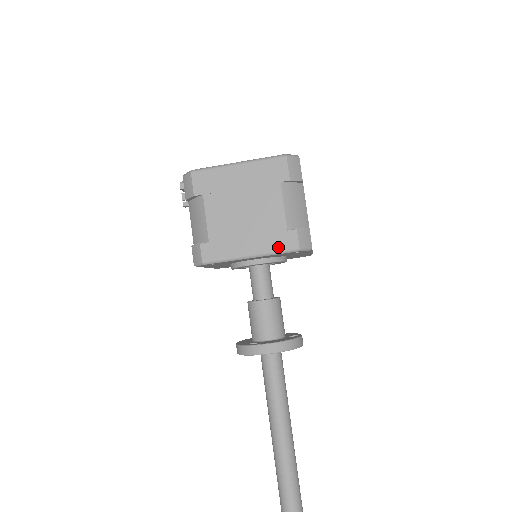
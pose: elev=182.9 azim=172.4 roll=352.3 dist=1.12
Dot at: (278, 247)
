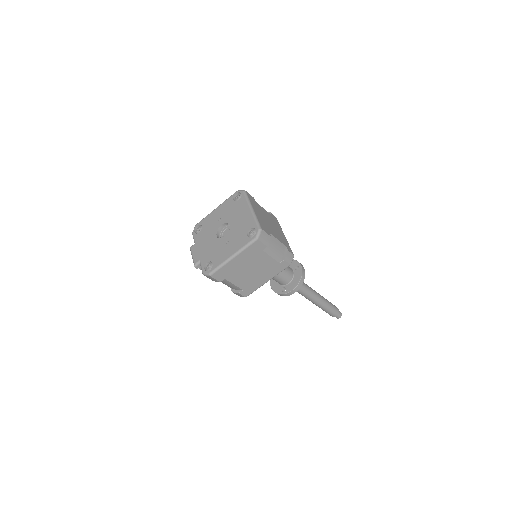
Dot at: (279, 271)
